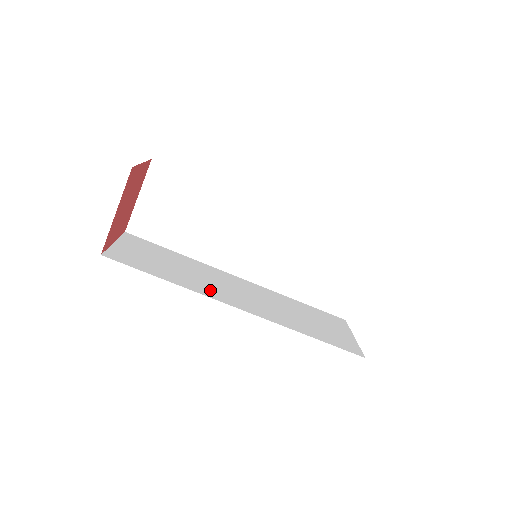
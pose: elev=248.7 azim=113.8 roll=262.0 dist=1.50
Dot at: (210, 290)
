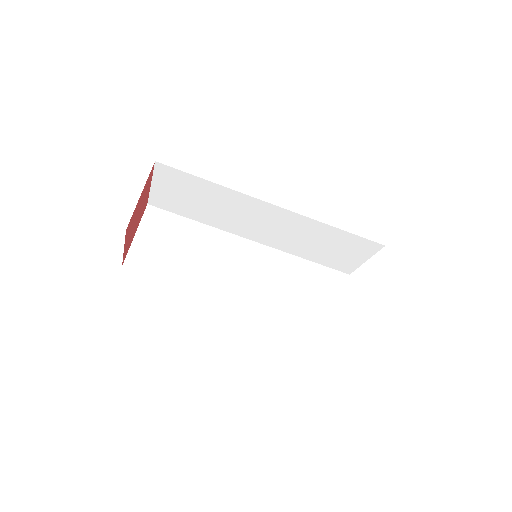
Dot at: (215, 282)
